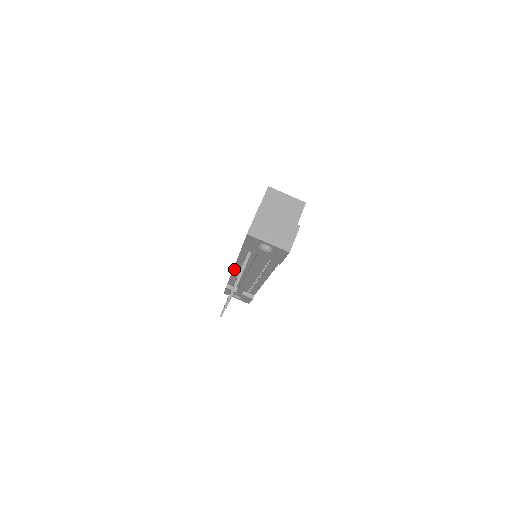
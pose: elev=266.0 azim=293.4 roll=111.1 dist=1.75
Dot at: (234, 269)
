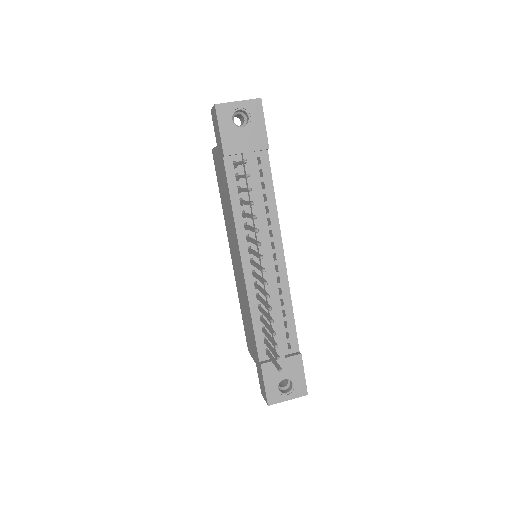
Dot at: (244, 274)
